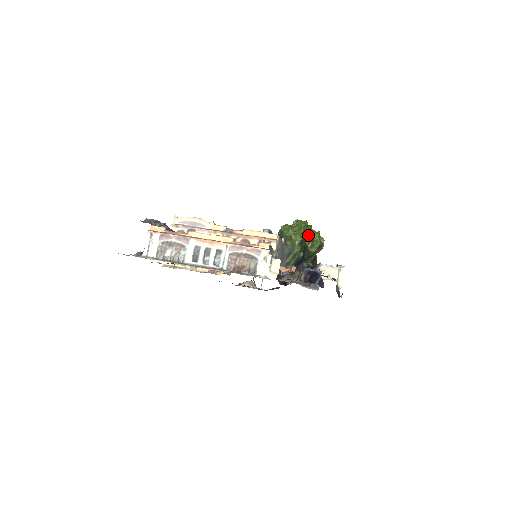
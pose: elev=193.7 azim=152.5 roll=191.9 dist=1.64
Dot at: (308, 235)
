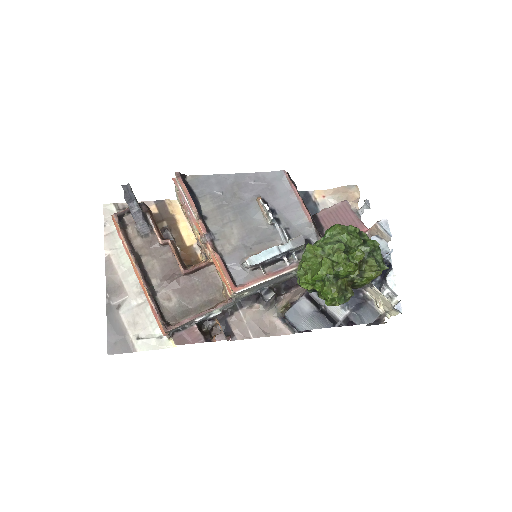
Dot at: (321, 286)
